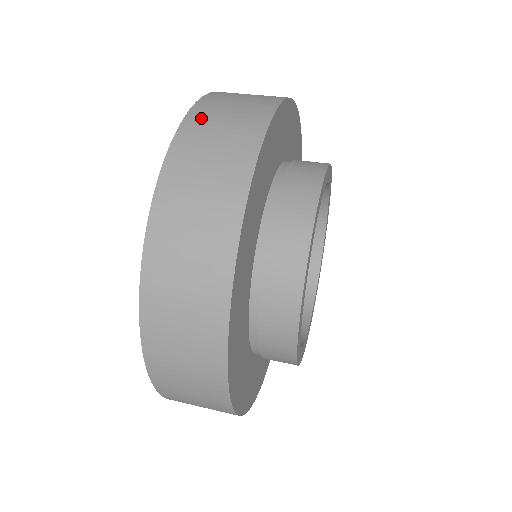
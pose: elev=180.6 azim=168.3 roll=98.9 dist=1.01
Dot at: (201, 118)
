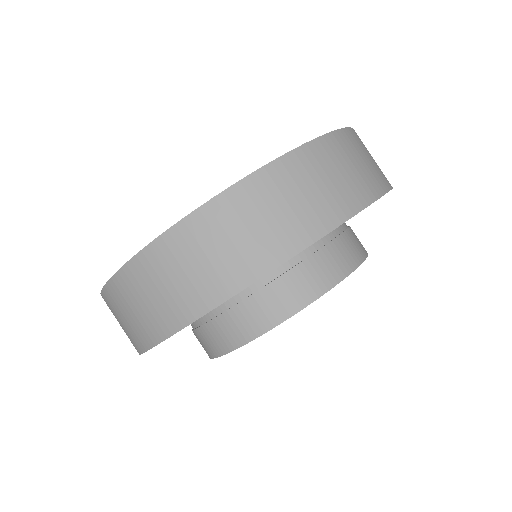
Dot at: (244, 200)
